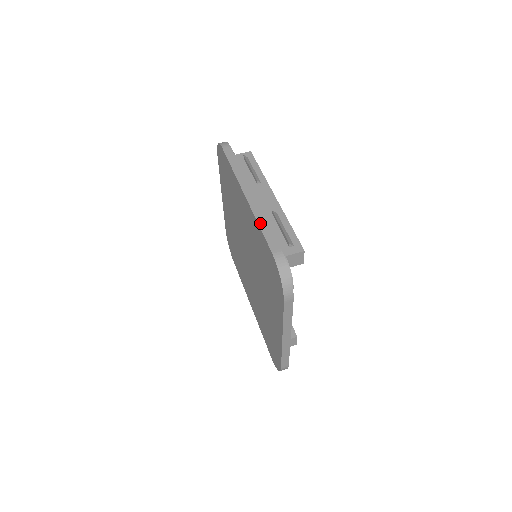
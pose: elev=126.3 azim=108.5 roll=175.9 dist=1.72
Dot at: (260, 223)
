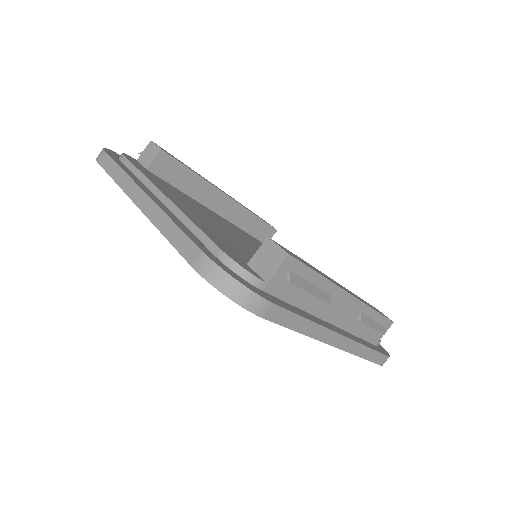
Dot at: (363, 356)
